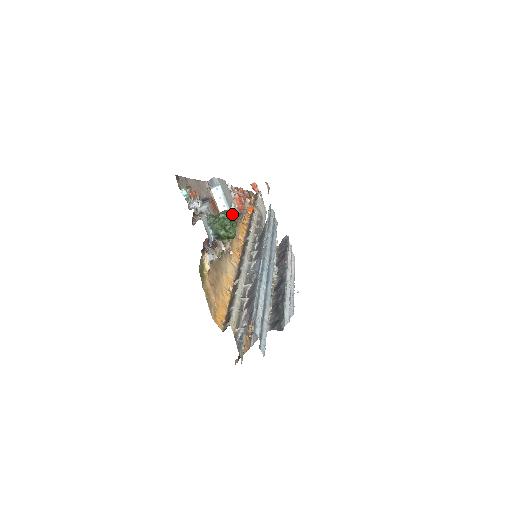
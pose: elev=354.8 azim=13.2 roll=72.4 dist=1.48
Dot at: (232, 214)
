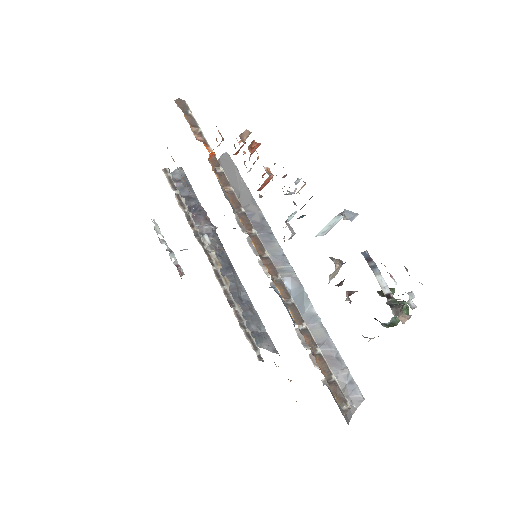
Dot at: (288, 219)
